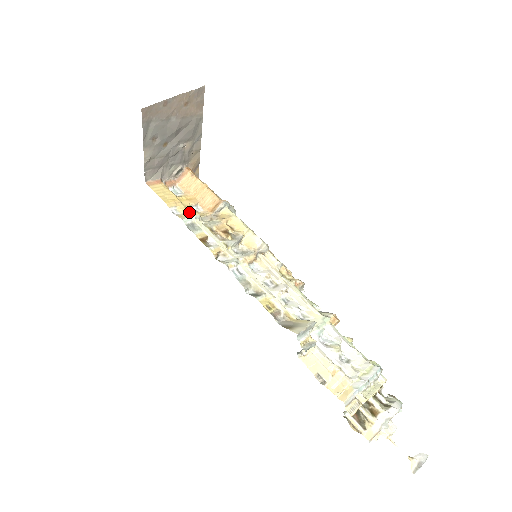
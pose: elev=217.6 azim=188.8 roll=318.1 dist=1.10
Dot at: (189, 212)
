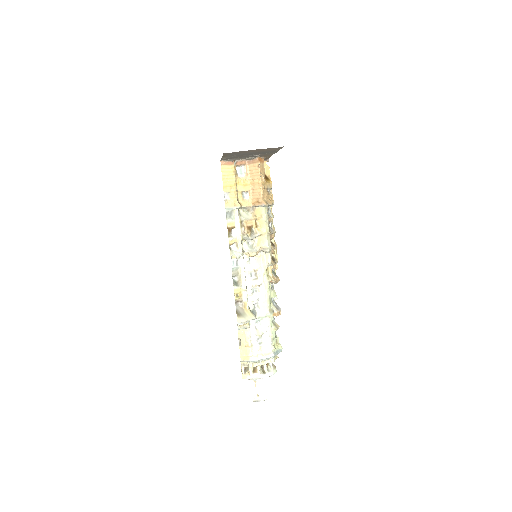
Dot at: (235, 201)
